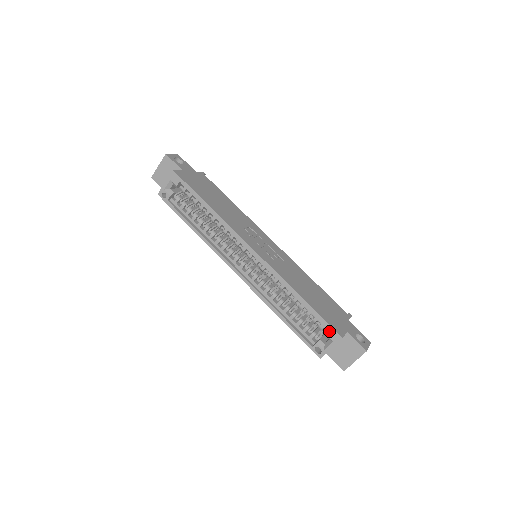
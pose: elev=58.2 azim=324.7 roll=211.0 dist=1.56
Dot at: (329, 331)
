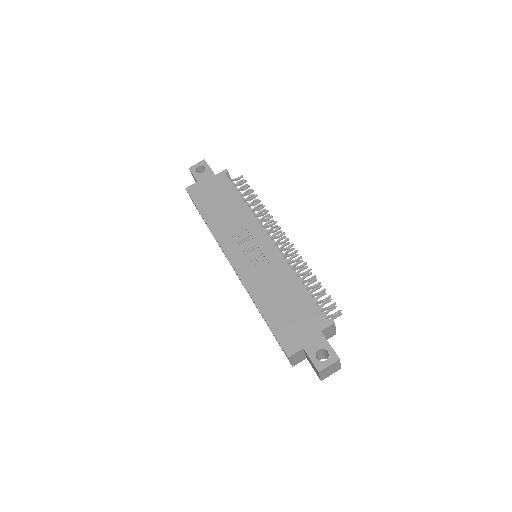
Dot at: occluded
